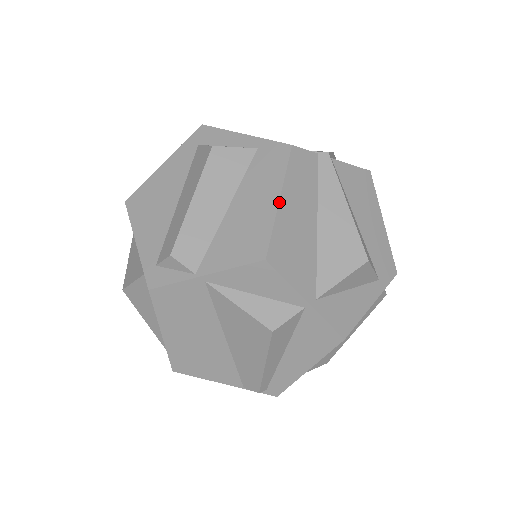
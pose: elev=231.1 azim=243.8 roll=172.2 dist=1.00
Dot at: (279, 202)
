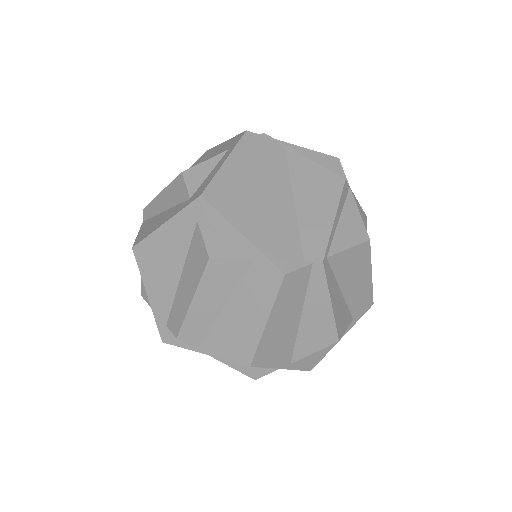
Dot at: (266, 325)
